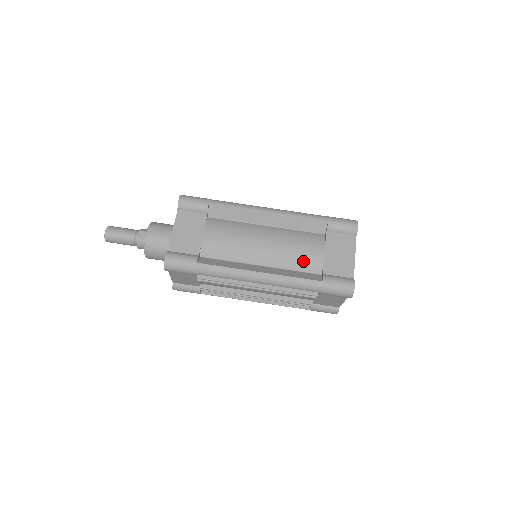
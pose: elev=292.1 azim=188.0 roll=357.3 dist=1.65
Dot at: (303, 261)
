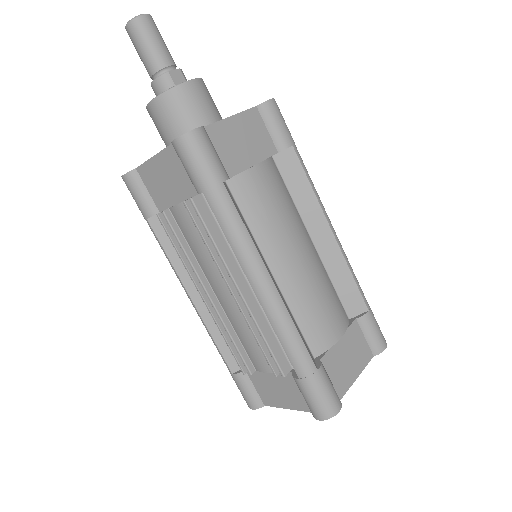
Dot at: (315, 322)
